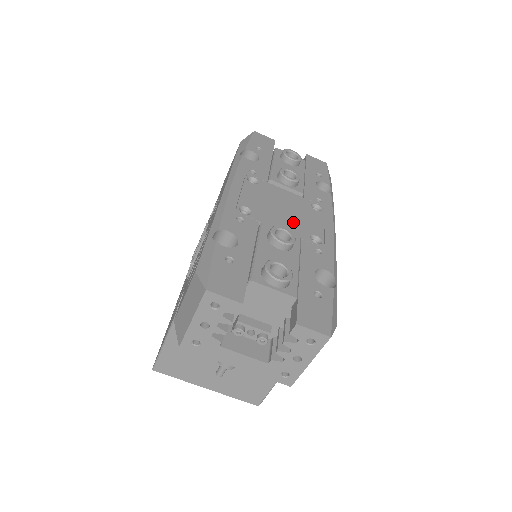
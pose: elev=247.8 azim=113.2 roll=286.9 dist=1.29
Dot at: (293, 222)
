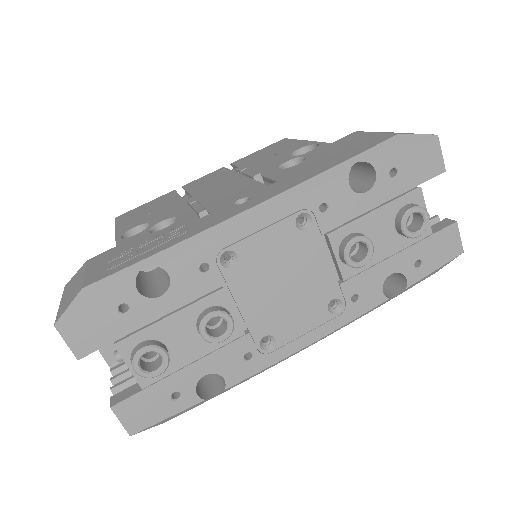
Dot at: (271, 308)
